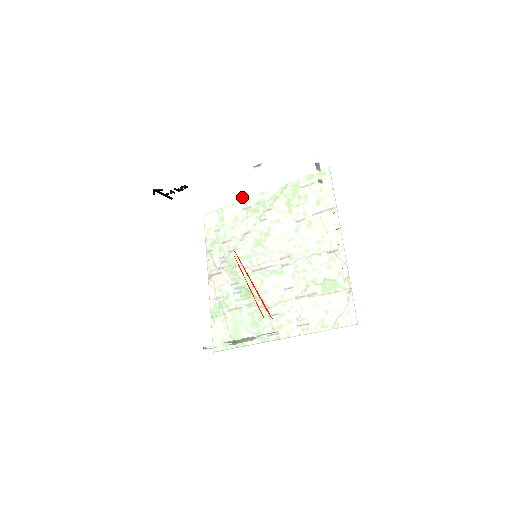
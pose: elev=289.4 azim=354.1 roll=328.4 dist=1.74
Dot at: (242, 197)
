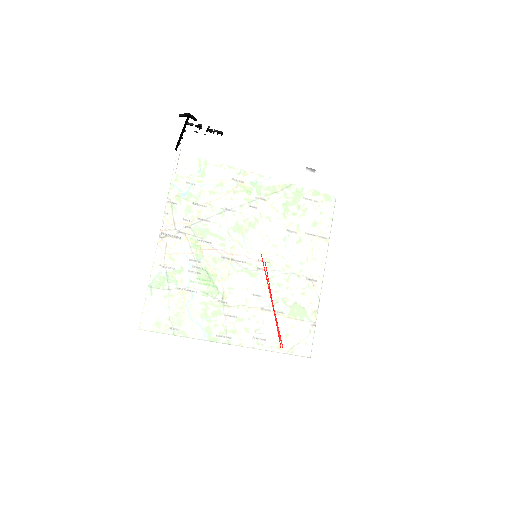
Dot at: (284, 193)
